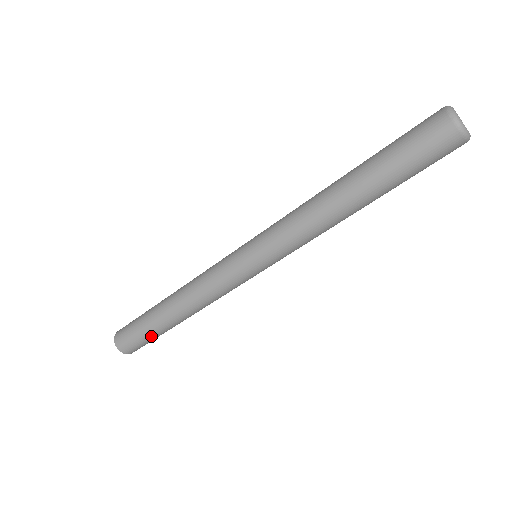
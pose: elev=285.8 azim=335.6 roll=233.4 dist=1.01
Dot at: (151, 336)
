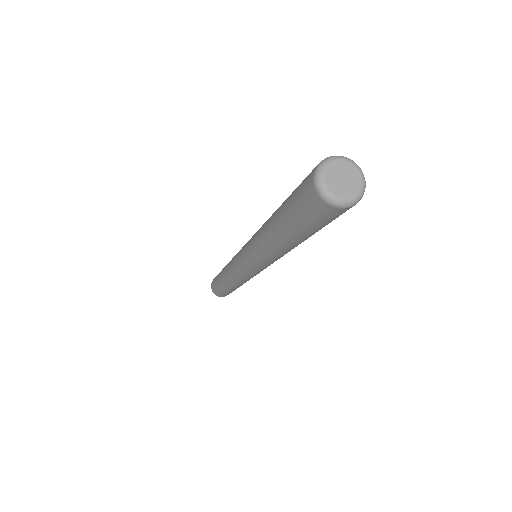
Dot at: (229, 292)
